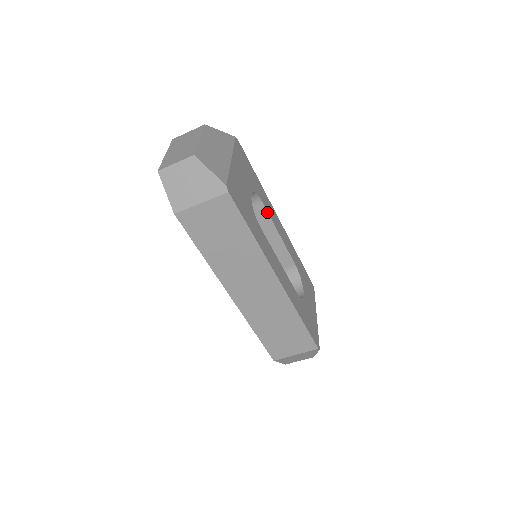
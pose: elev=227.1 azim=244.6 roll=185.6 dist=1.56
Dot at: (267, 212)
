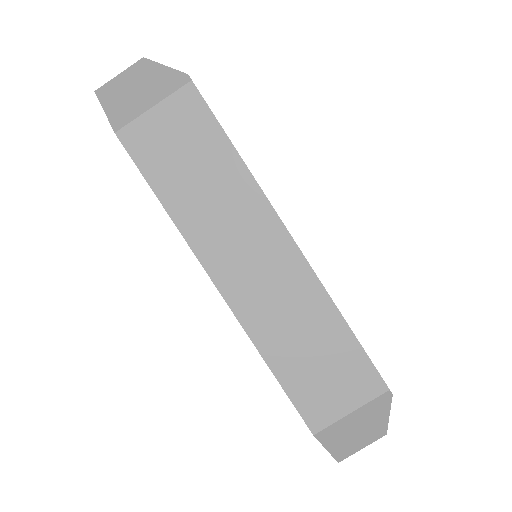
Dot at: occluded
